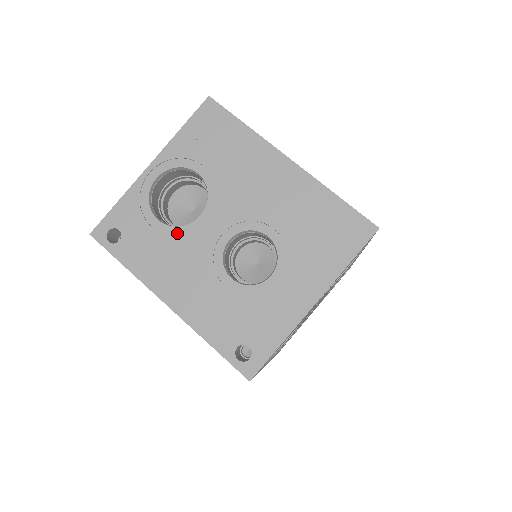
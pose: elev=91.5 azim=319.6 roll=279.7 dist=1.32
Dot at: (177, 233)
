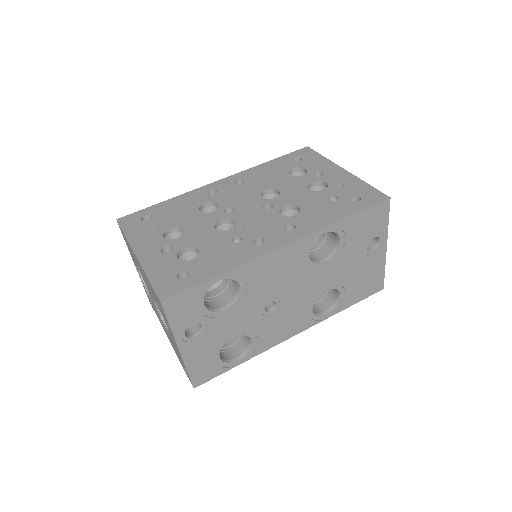
Dot at: occluded
